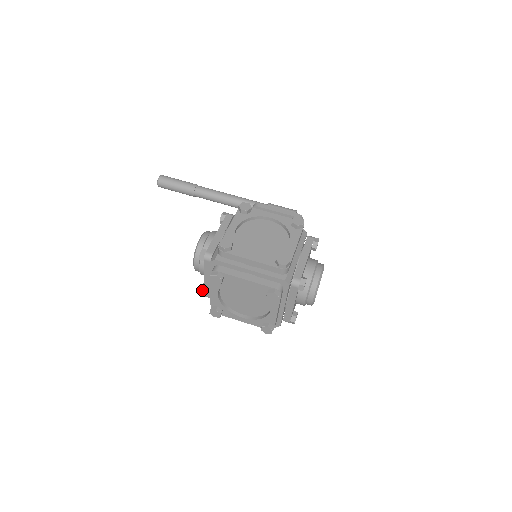
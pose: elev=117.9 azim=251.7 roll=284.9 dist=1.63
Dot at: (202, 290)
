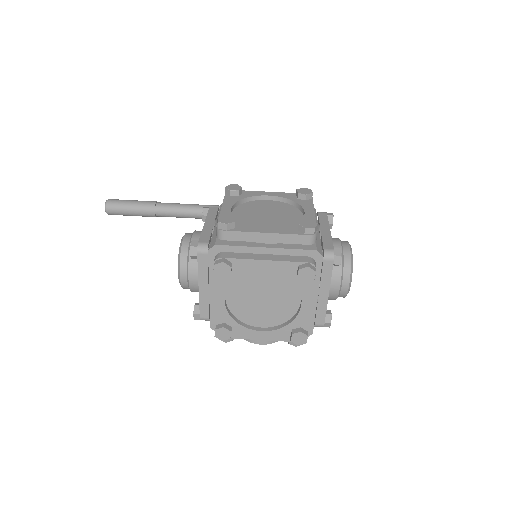
Dot at: (196, 310)
